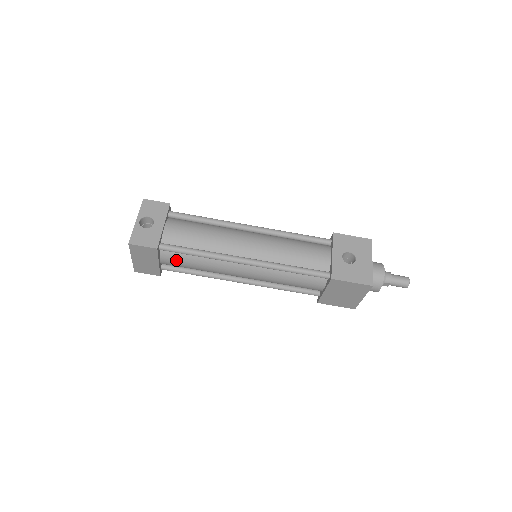
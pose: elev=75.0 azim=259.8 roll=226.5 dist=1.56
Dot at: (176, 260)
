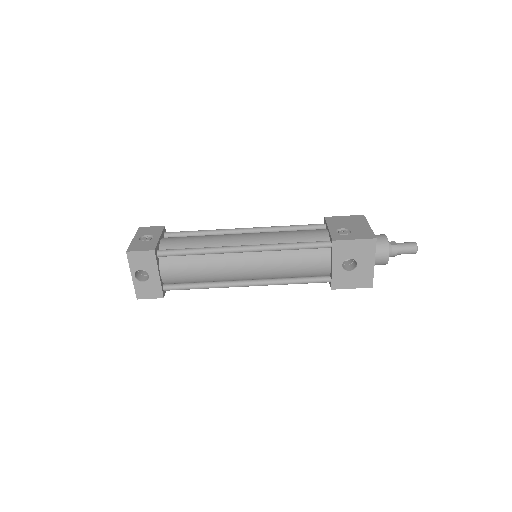
Dot at: occluded
